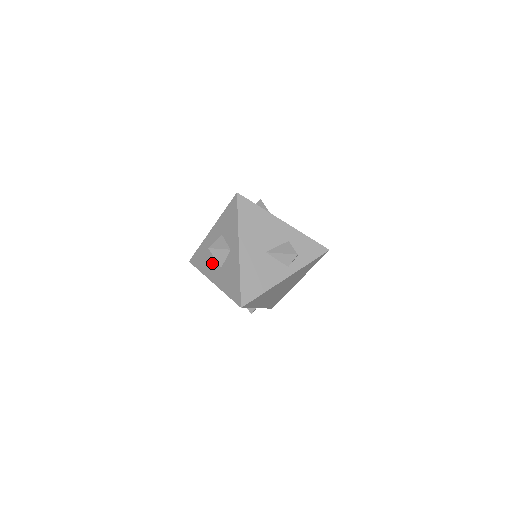
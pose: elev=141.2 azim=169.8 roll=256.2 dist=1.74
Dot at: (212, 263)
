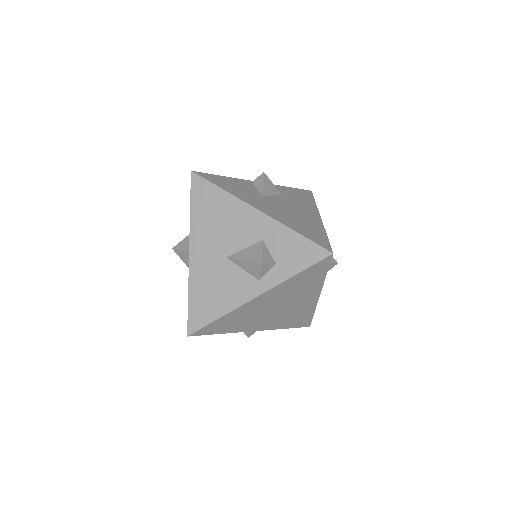
Dot at: occluded
